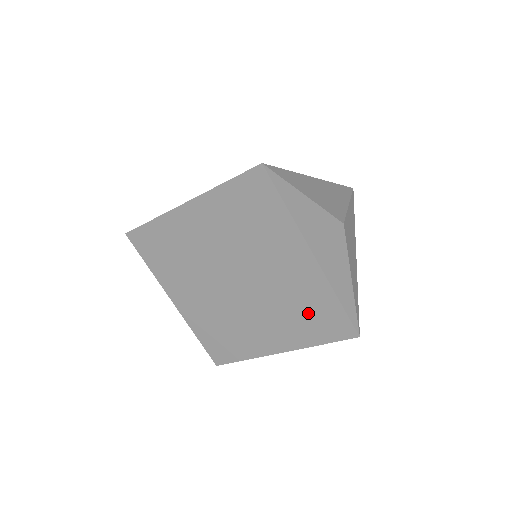
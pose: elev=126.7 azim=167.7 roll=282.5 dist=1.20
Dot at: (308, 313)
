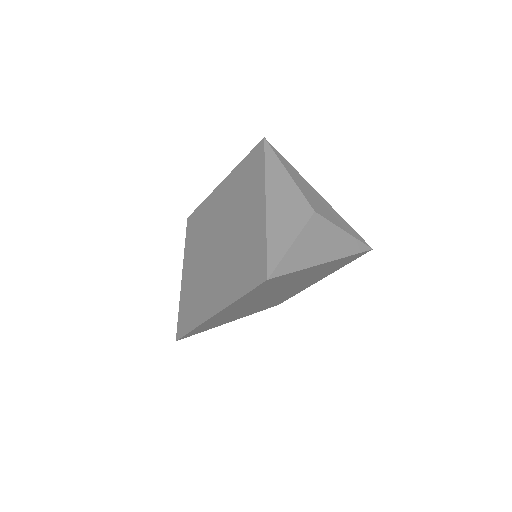
Dot at: occluded
